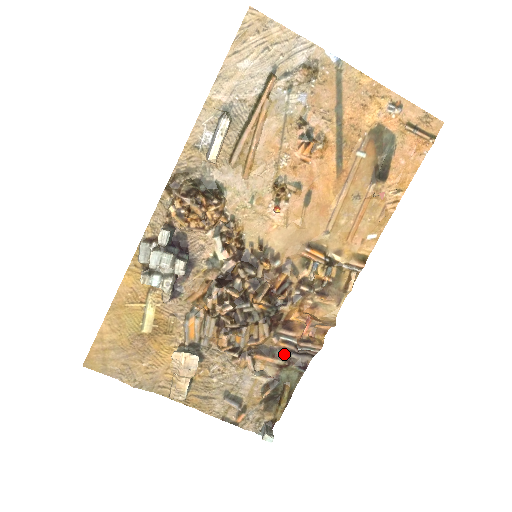
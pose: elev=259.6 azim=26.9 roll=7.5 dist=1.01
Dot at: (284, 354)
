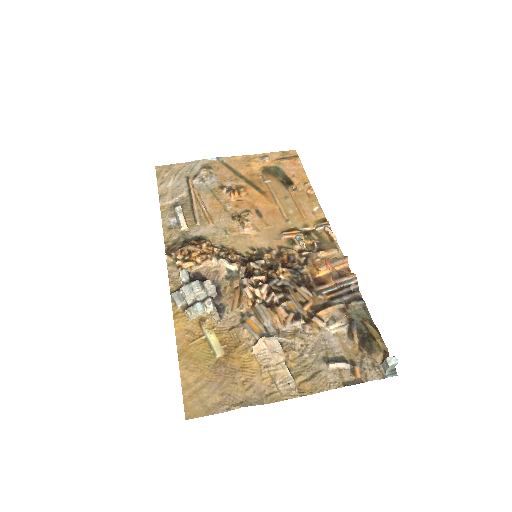
Dot at: (337, 300)
